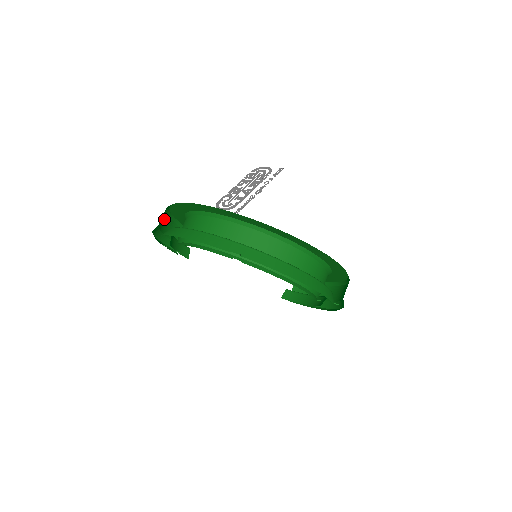
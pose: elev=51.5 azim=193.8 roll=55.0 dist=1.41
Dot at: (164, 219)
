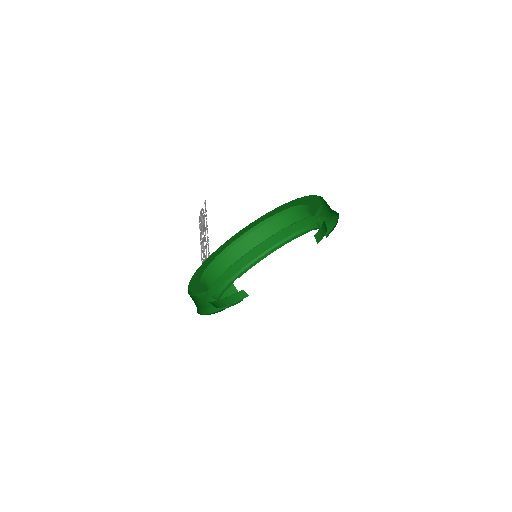
Dot at: occluded
